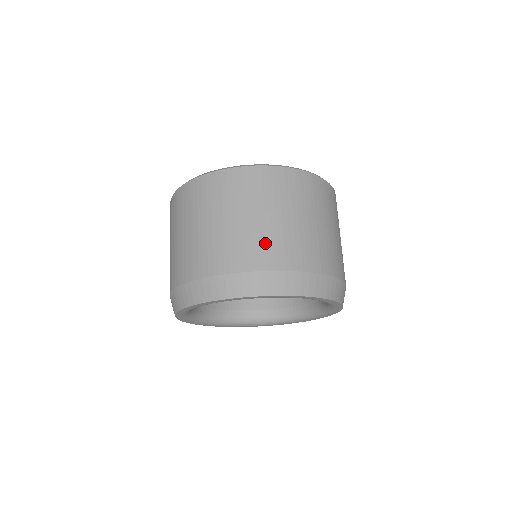
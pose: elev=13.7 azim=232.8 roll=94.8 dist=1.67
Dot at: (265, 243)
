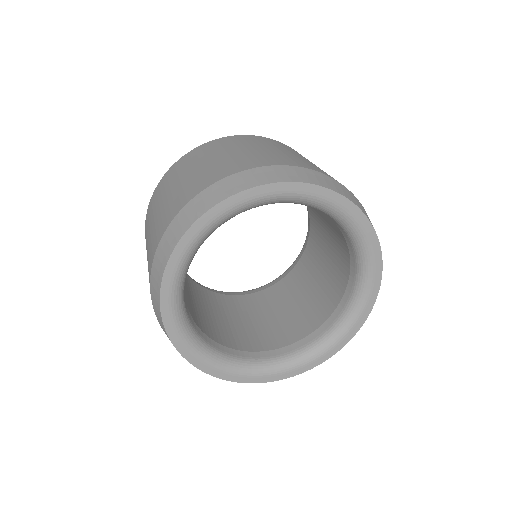
Dot at: (289, 158)
